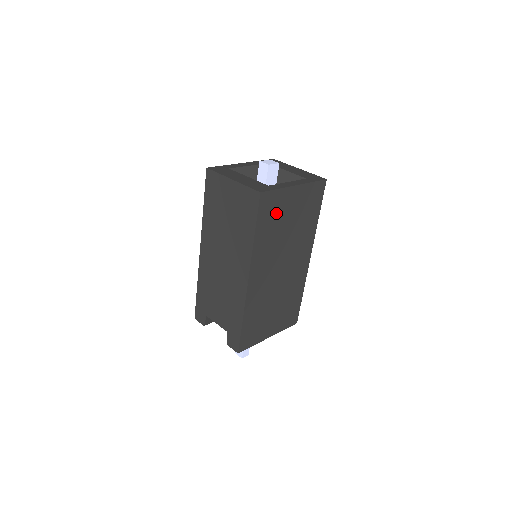
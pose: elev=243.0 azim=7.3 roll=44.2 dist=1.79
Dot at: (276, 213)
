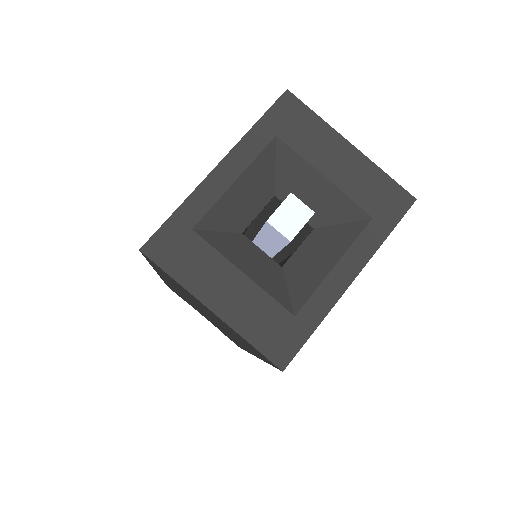
Dot at: occluded
